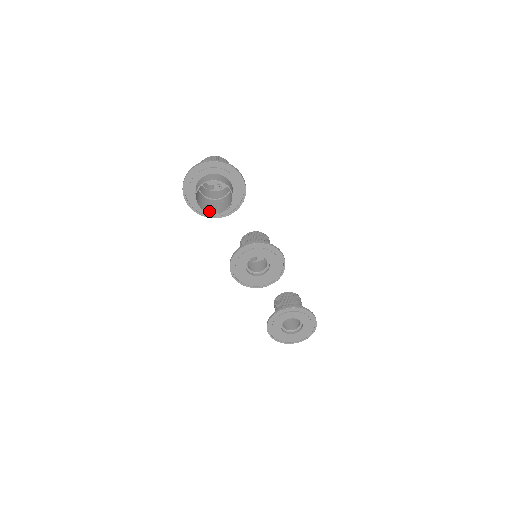
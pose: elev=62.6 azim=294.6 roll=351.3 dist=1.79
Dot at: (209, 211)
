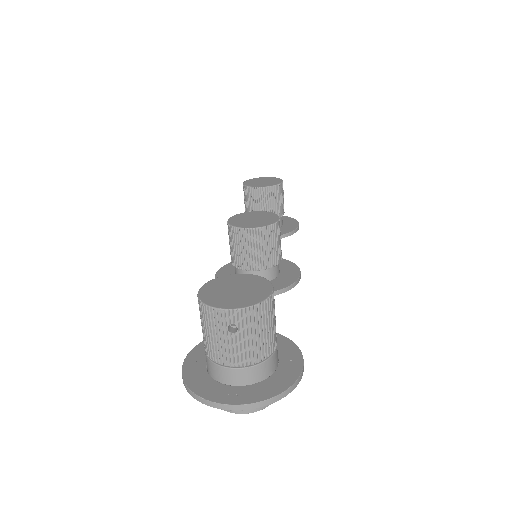
Dot at: occluded
